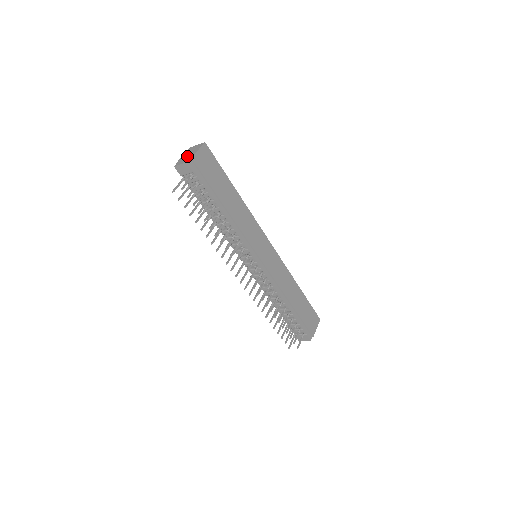
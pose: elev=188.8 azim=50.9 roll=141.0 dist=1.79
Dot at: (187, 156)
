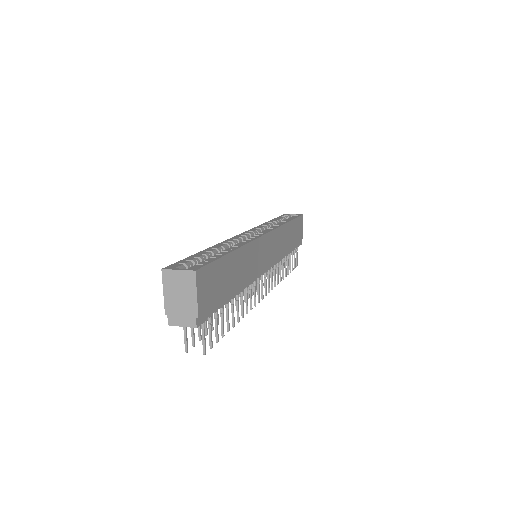
Dot at: (181, 306)
